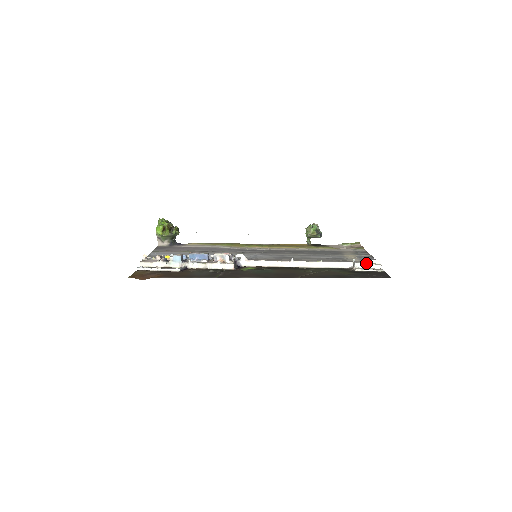
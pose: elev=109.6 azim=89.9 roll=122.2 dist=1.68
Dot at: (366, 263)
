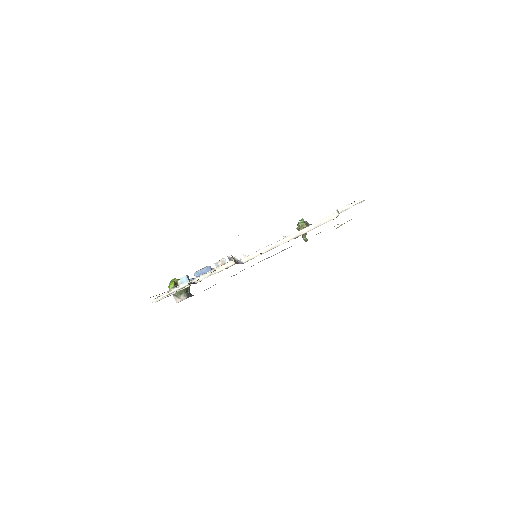
Dot at: (347, 205)
